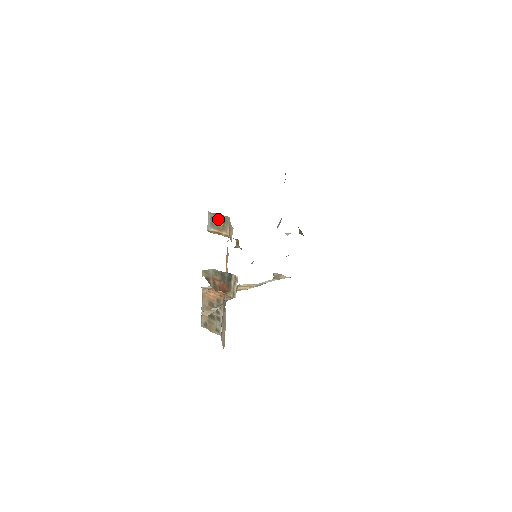
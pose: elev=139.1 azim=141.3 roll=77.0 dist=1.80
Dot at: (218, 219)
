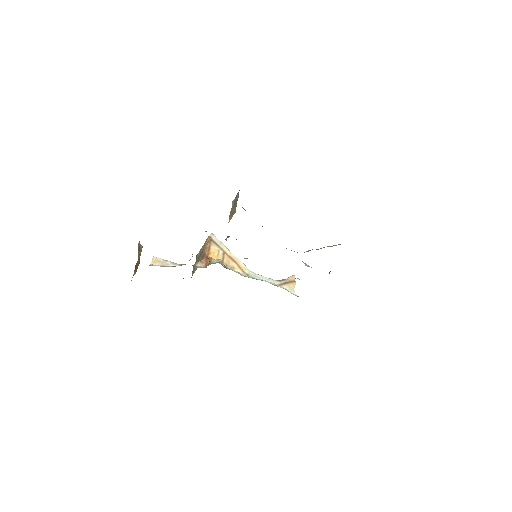
Dot at: (235, 204)
